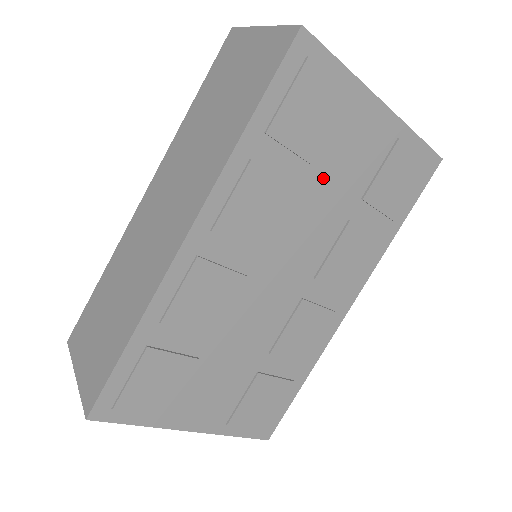
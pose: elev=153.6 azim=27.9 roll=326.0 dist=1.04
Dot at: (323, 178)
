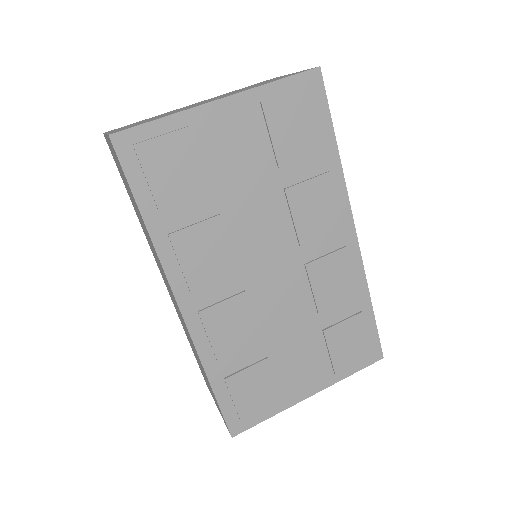
Dot at: (231, 189)
